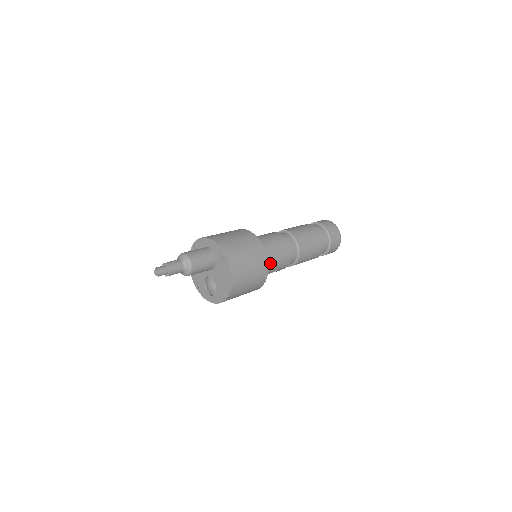
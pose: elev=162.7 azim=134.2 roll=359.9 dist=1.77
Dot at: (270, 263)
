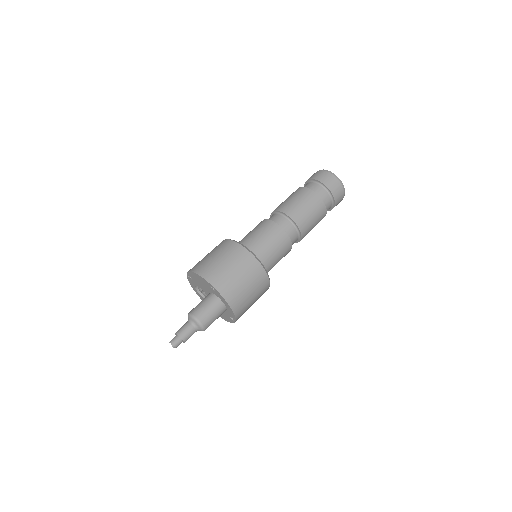
Dot at: occluded
